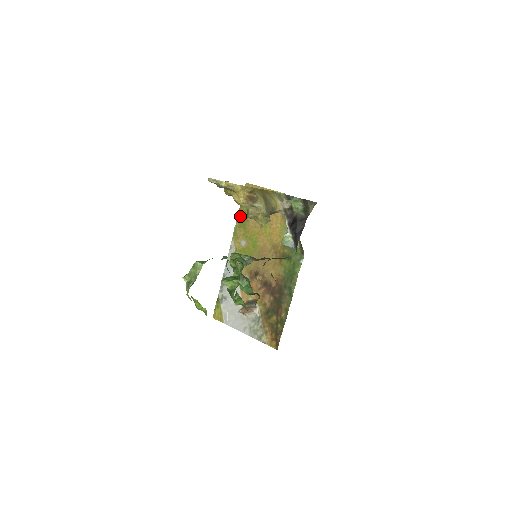
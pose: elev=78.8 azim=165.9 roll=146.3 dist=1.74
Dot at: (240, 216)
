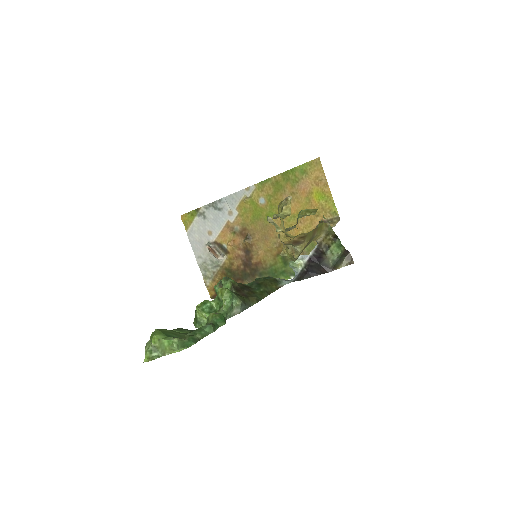
Dot at: (282, 177)
